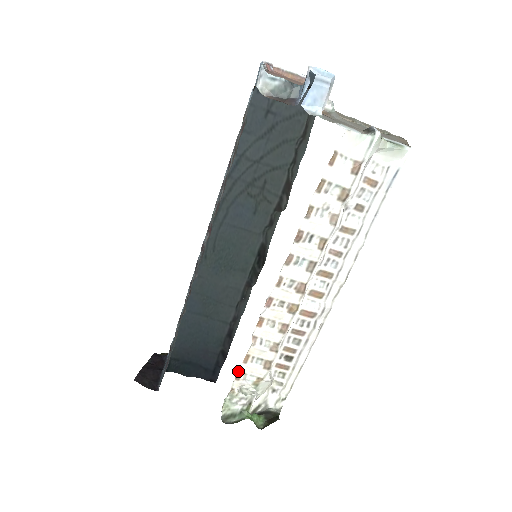
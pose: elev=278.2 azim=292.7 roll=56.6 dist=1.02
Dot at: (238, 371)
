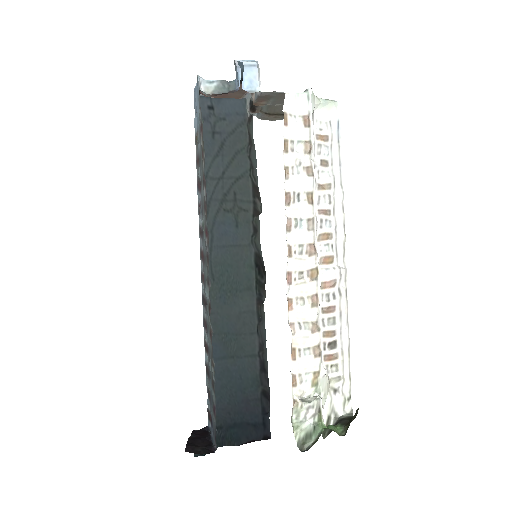
Dot at: (291, 374)
